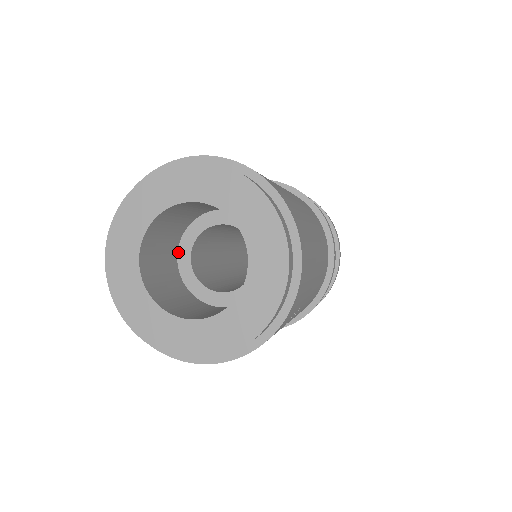
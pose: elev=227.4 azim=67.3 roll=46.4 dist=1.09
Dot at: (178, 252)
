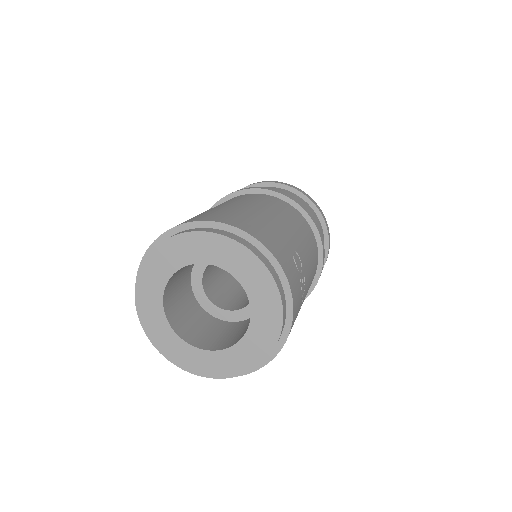
Dot at: (207, 312)
